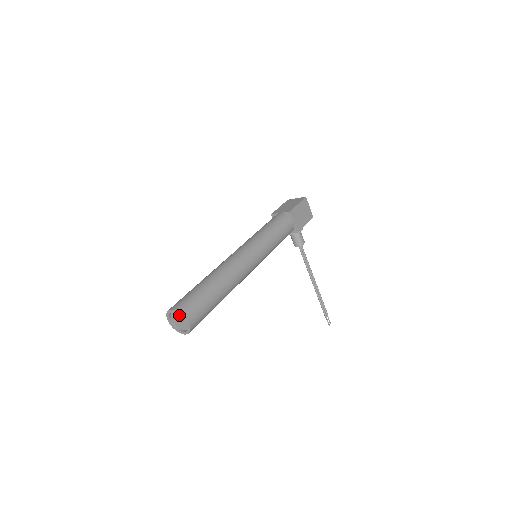
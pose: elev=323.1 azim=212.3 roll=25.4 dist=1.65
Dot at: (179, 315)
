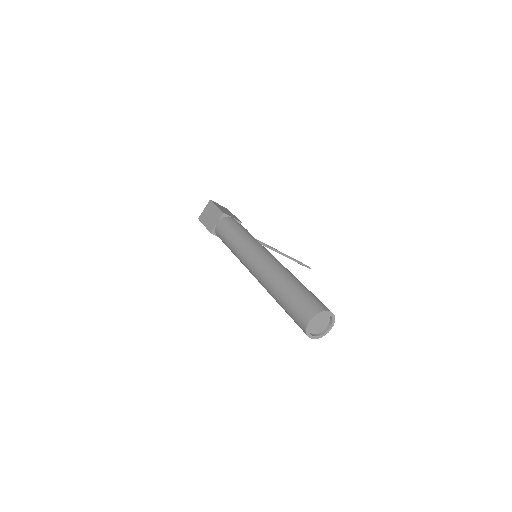
Dot at: (316, 319)
